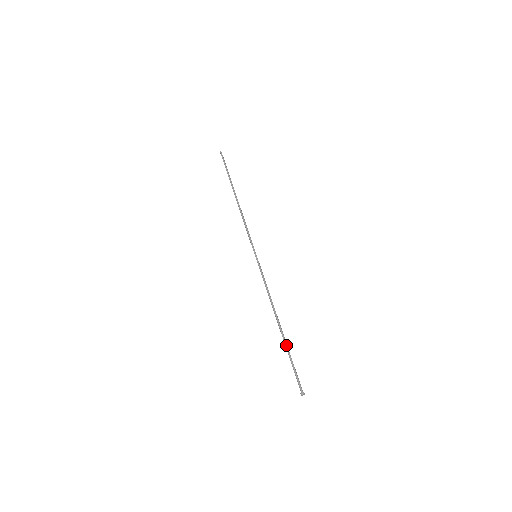
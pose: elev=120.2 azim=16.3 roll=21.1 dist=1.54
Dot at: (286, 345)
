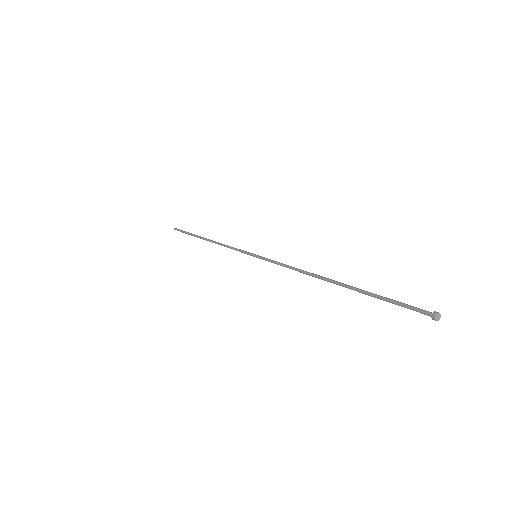
Dot at: (357, 290)
